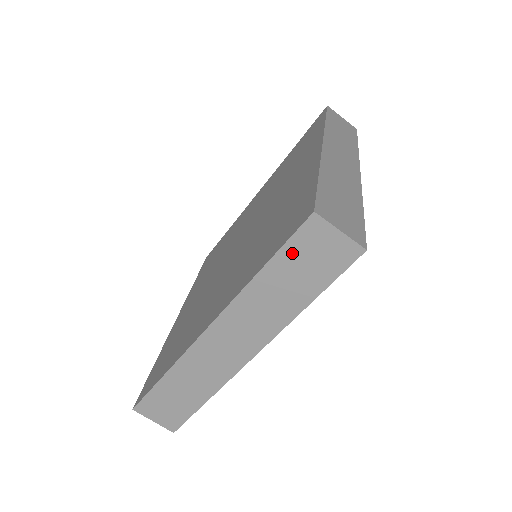
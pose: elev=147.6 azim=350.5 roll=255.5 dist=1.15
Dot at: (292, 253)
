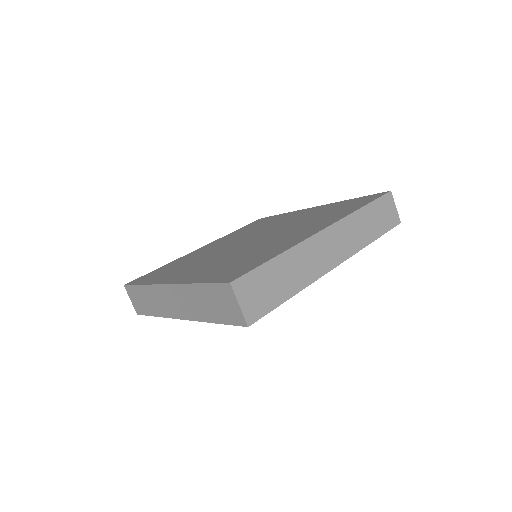
Dot at: (378, 206)
